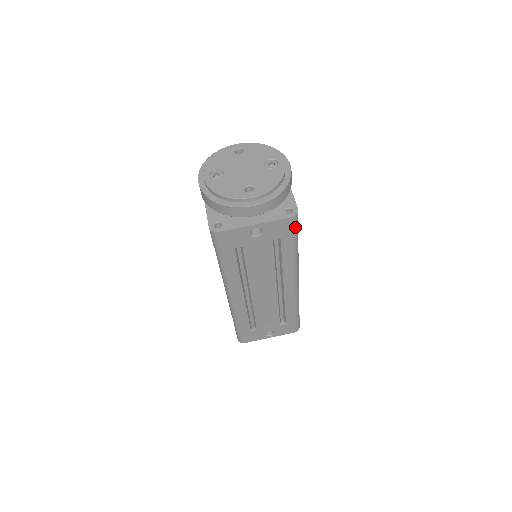
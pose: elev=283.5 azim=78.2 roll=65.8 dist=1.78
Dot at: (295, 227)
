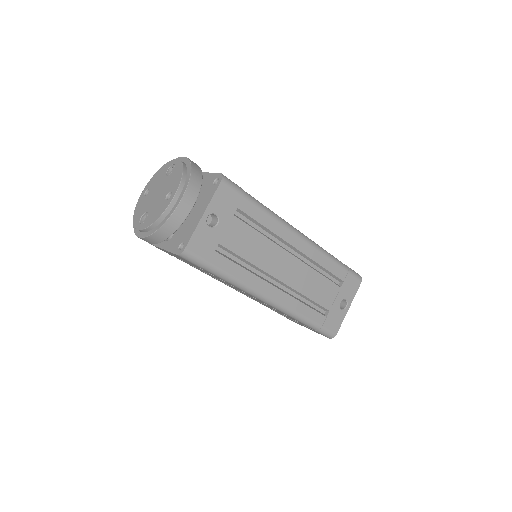
Dot at: (235, 188)
